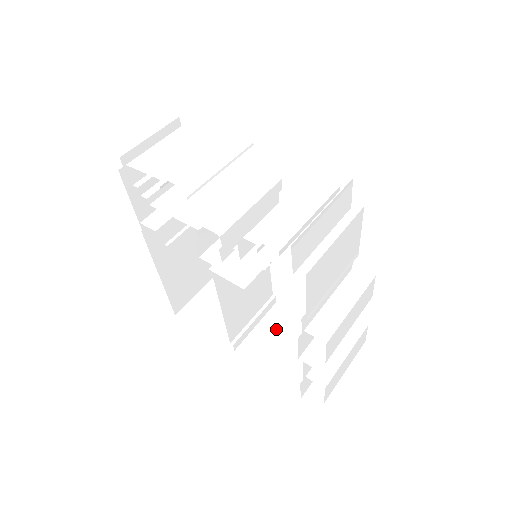
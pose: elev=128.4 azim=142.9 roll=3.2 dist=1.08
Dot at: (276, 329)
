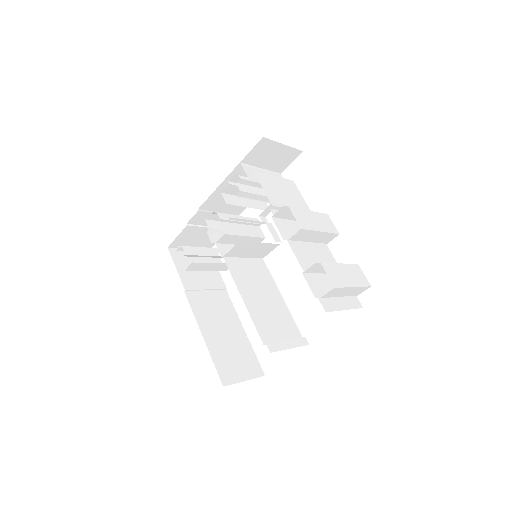
Dot at: occluded
